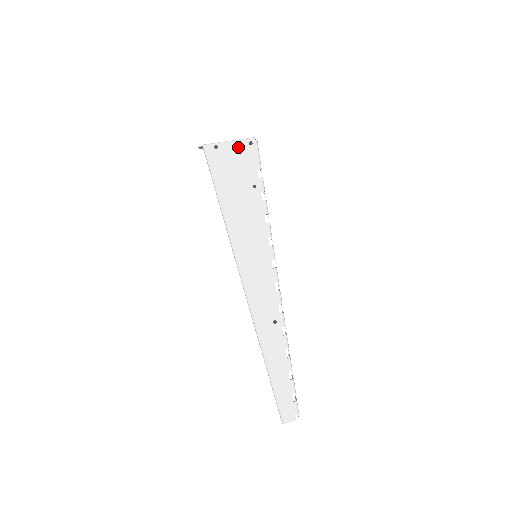
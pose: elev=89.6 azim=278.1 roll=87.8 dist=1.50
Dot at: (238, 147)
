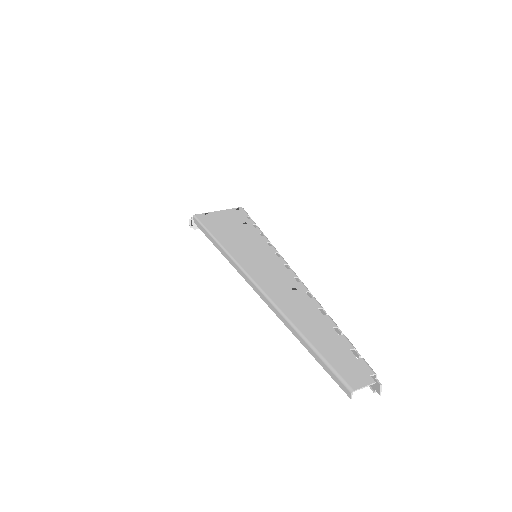
Dot at: (226, 212)
